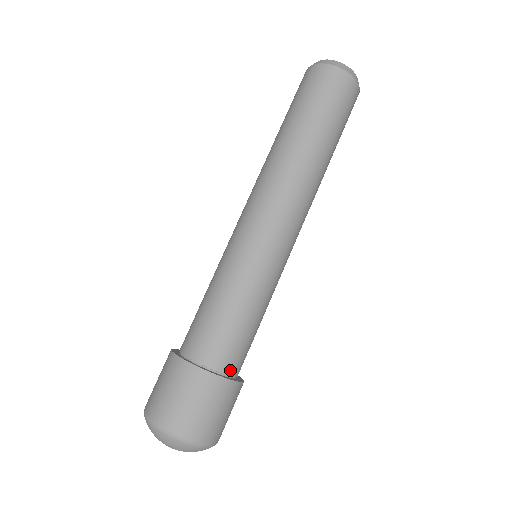
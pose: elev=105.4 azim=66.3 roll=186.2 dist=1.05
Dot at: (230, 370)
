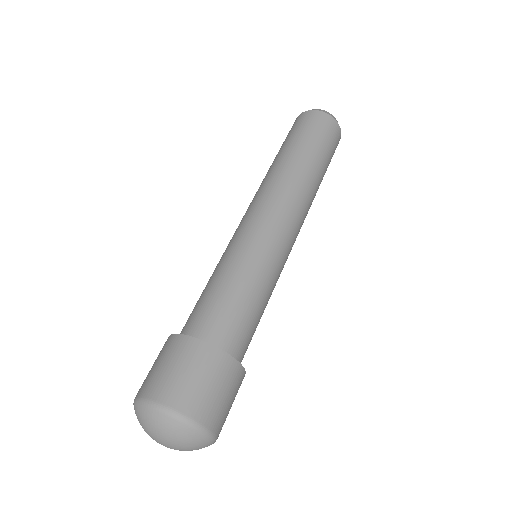
Dot at: (226, 347)
